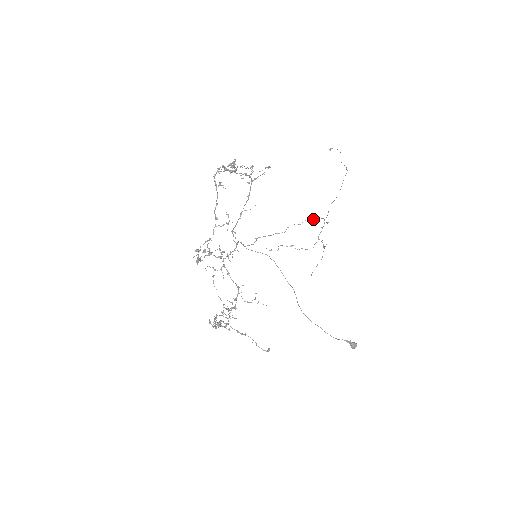
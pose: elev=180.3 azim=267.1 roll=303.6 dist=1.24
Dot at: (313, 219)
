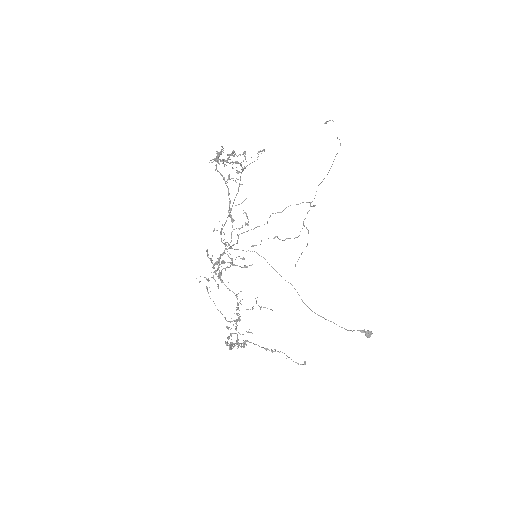
Dot at: (296, 204)
